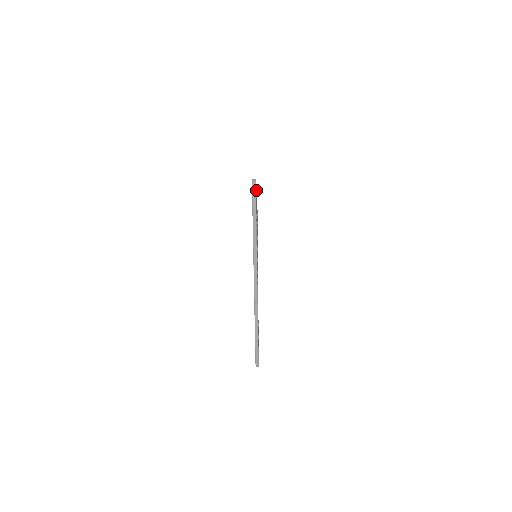
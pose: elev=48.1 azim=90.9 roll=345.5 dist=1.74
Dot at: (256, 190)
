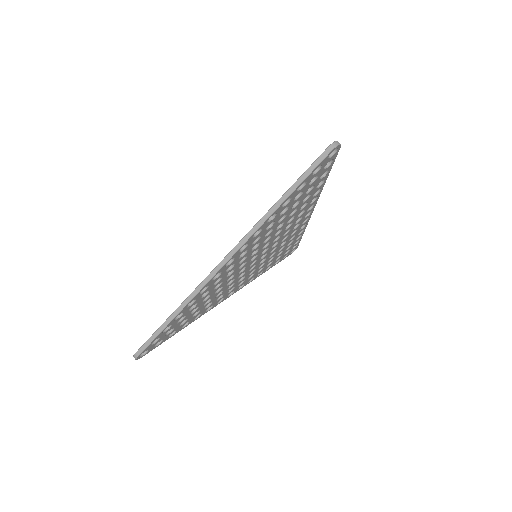
Dot at: occluded
